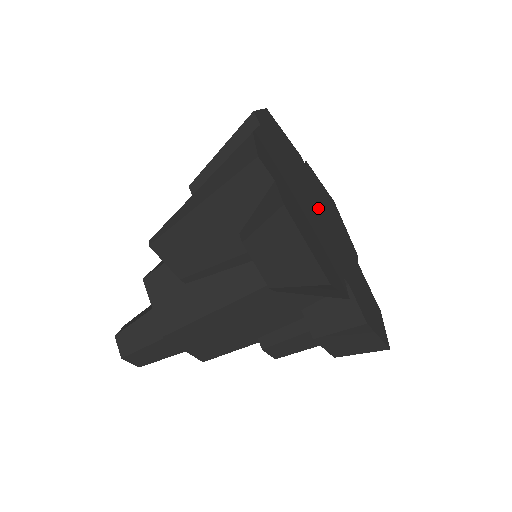
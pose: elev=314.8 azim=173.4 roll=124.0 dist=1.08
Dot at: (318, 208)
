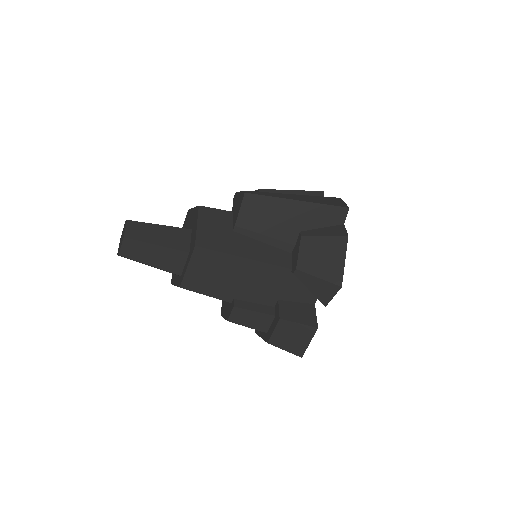
Dot at: occluded
